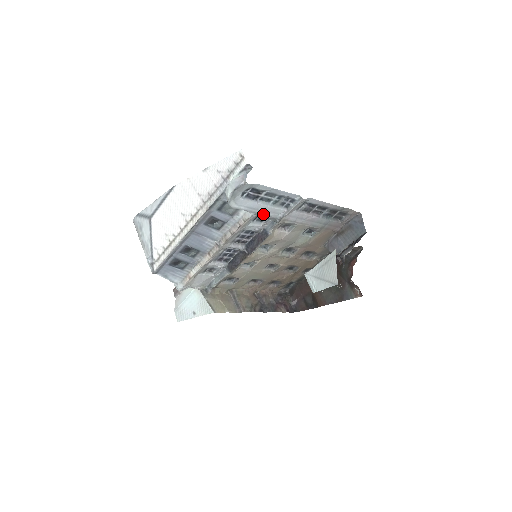
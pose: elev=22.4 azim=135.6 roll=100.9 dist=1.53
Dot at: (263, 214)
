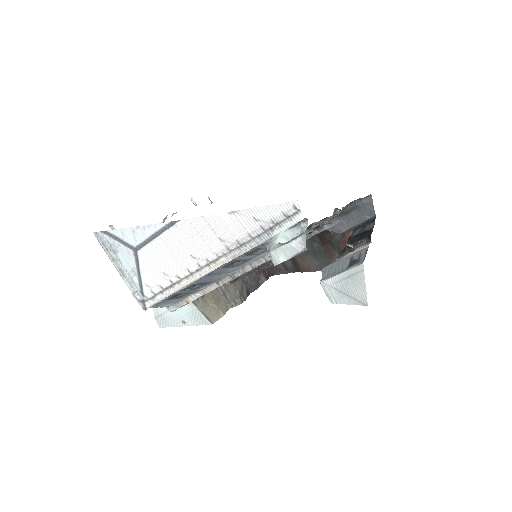
Dot at: occluded
